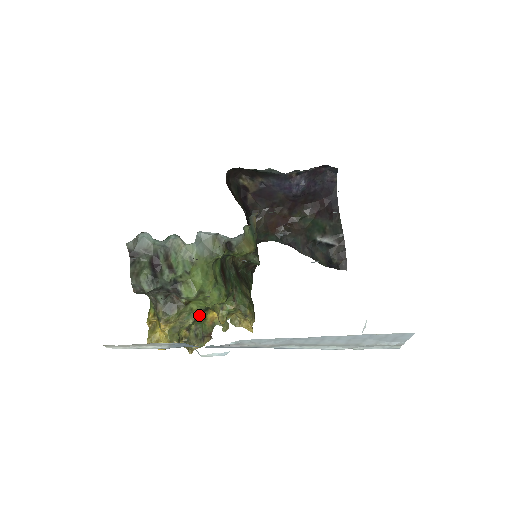
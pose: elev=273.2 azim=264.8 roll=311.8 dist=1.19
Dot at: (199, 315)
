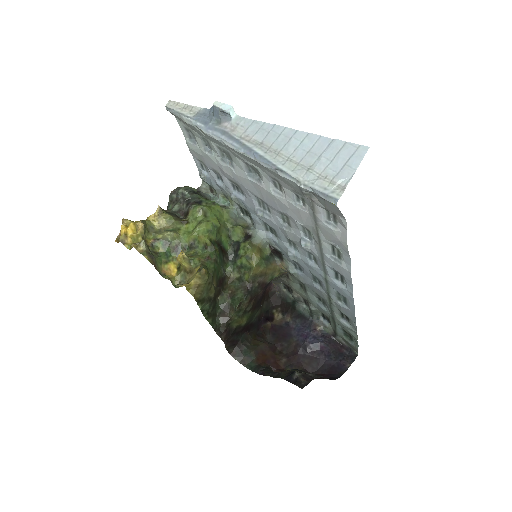
Dot at: (172, 247)
